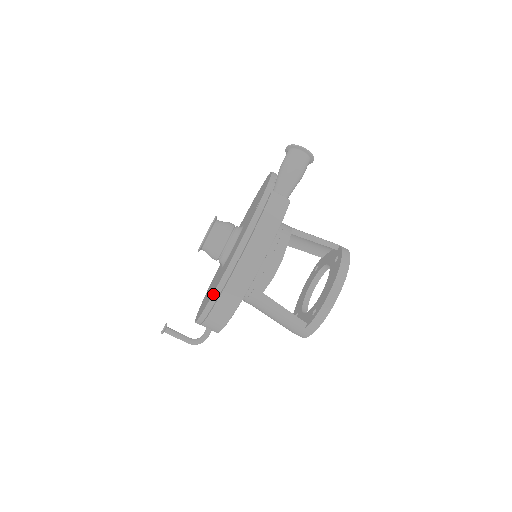
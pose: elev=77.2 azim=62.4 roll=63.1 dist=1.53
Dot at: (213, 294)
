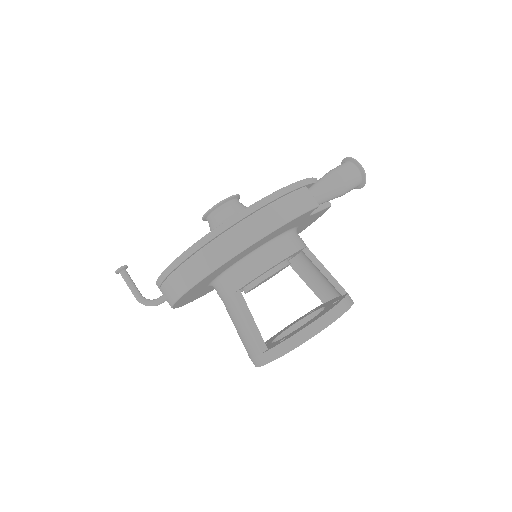
Dot at: (187, 250)
